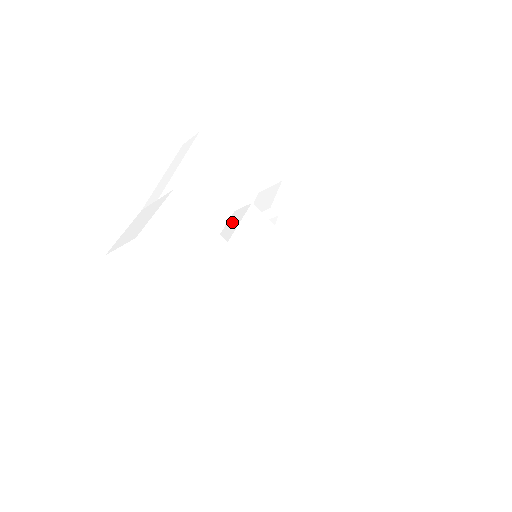
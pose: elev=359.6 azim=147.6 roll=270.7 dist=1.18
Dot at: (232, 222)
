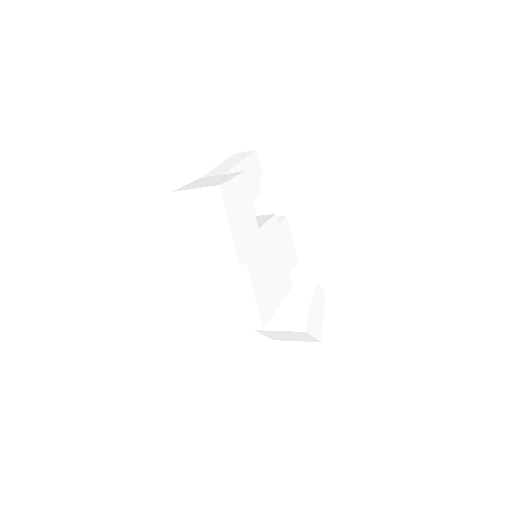
Dot at: (258, 220)
